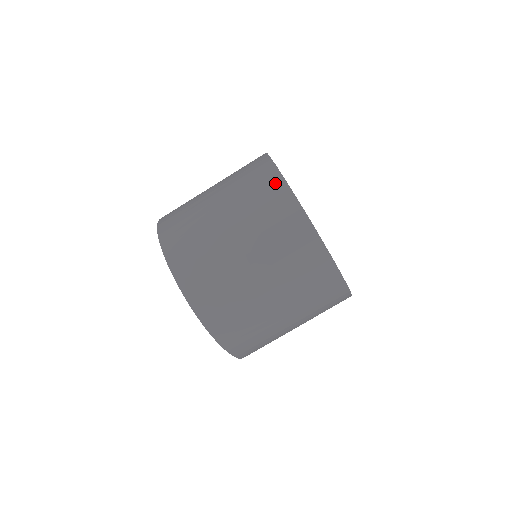
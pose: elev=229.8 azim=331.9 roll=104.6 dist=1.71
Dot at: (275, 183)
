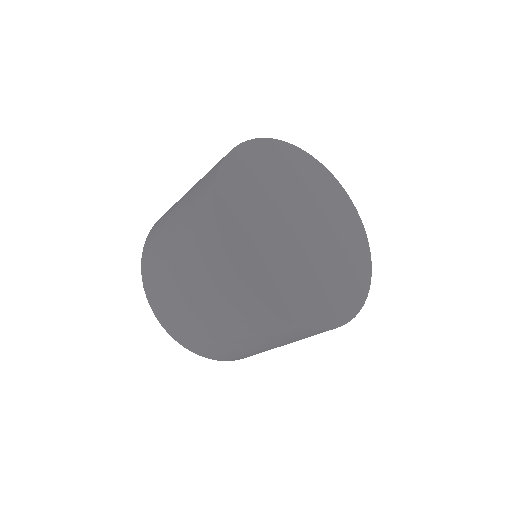
Dot at: (217, 255)
